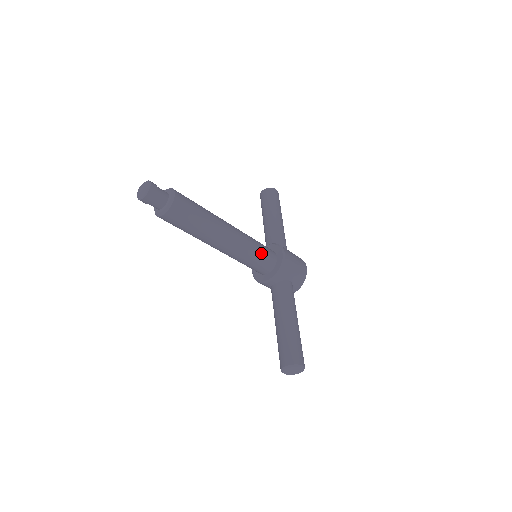
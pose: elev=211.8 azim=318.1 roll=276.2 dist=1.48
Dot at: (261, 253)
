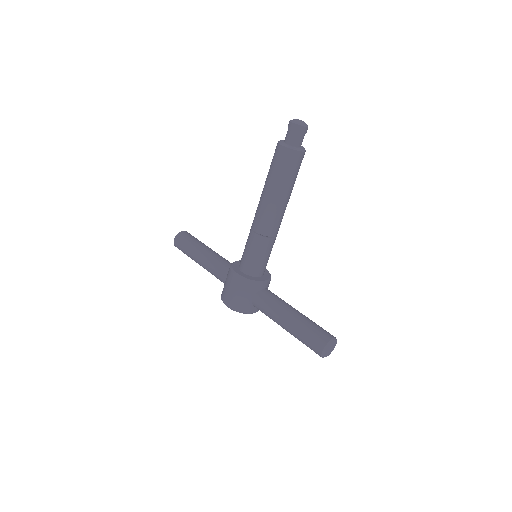
Dot at: occluded
